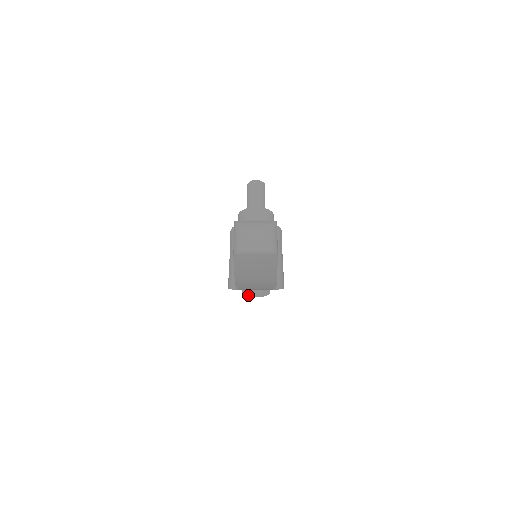
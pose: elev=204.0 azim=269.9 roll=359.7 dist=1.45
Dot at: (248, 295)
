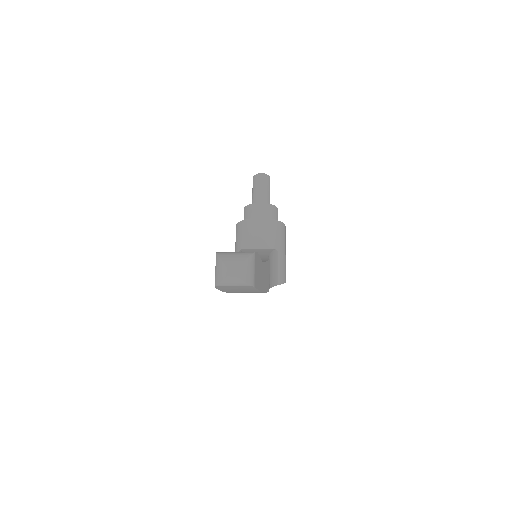
Dot at: occluded
